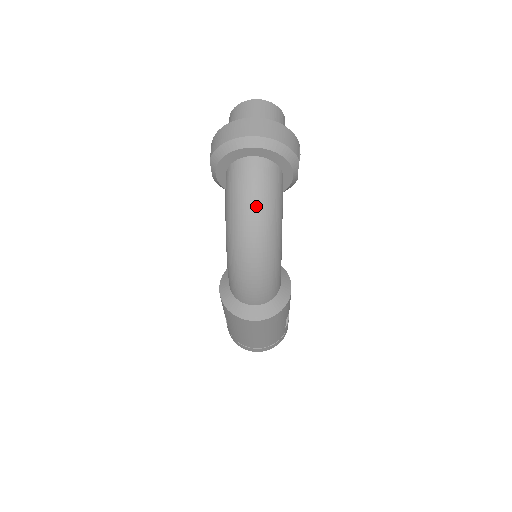
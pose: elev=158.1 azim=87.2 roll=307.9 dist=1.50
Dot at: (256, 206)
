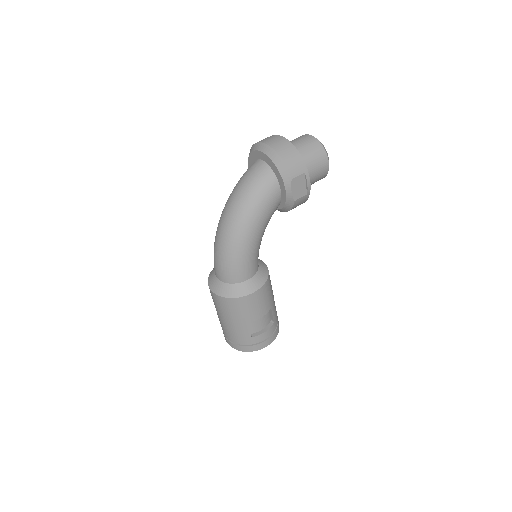
Dot at: (240, 193)
